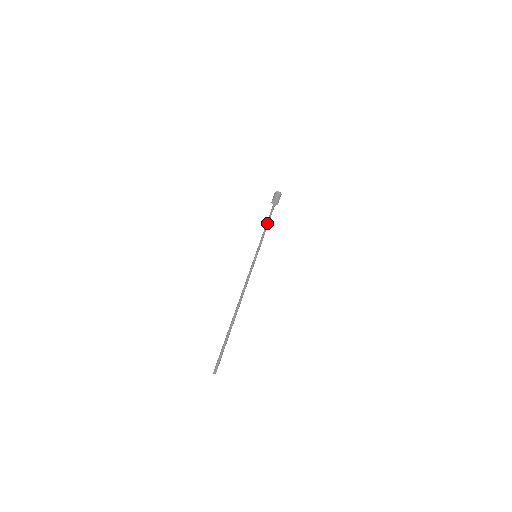
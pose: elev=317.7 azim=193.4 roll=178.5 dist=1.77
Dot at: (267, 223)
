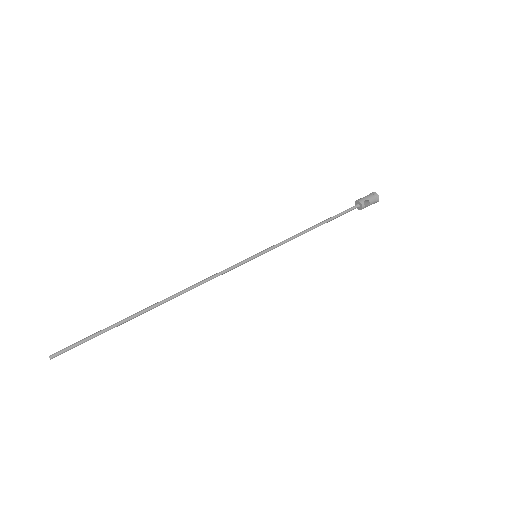
Dot at: (316, 224)
